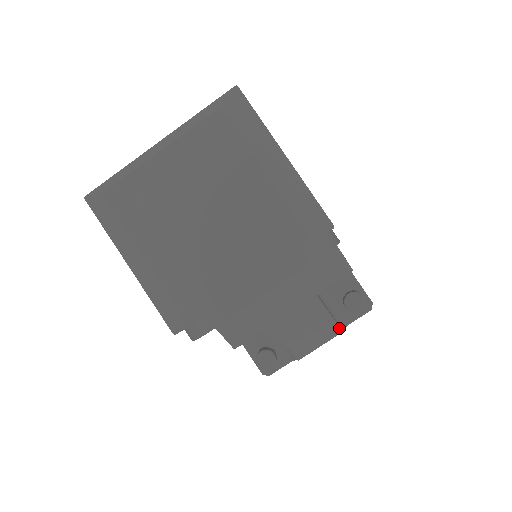
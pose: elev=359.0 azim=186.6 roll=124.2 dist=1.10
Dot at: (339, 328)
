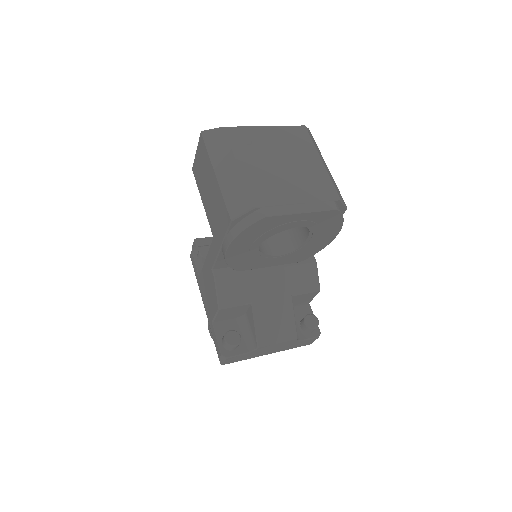
Dot at: occluded
